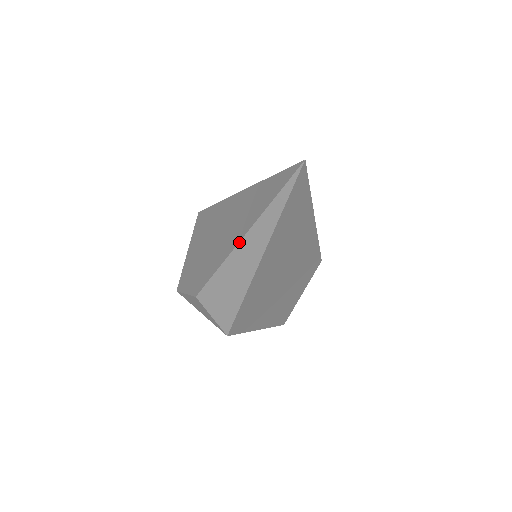
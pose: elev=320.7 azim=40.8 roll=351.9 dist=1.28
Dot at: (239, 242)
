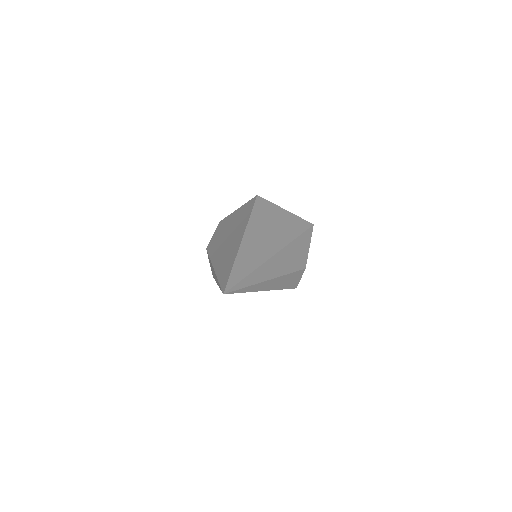
Dot at: (213, 267)
